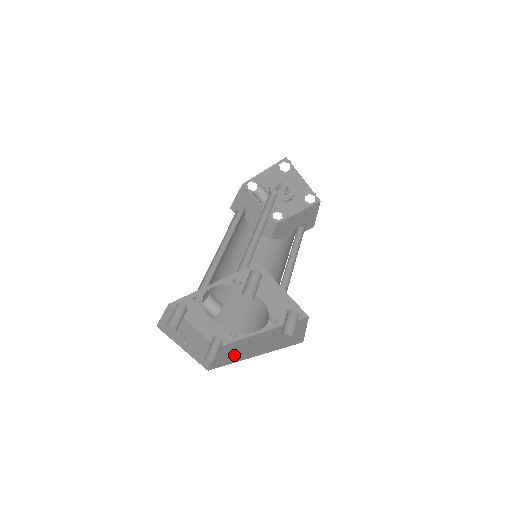
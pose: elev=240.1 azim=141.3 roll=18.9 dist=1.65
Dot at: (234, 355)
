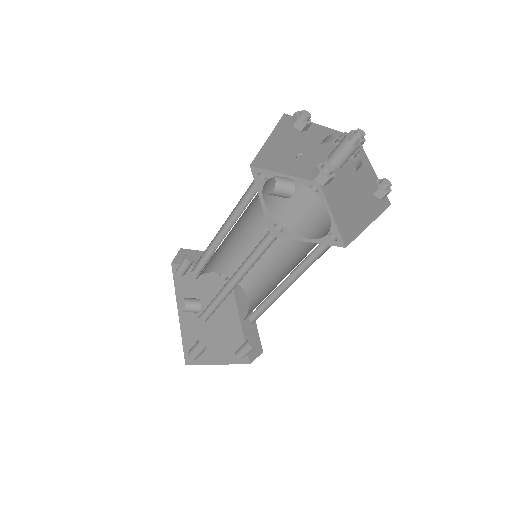
Dot at: (238, 289)
